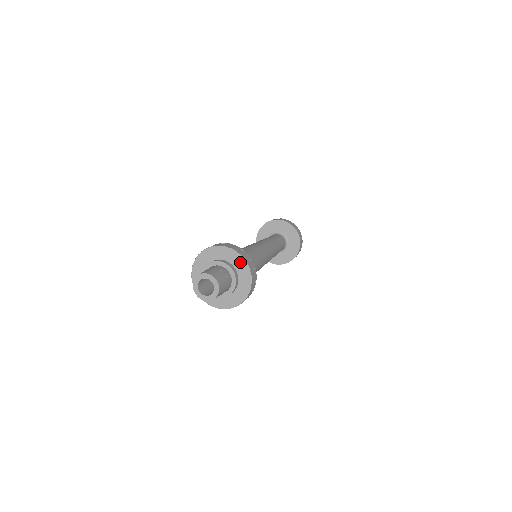
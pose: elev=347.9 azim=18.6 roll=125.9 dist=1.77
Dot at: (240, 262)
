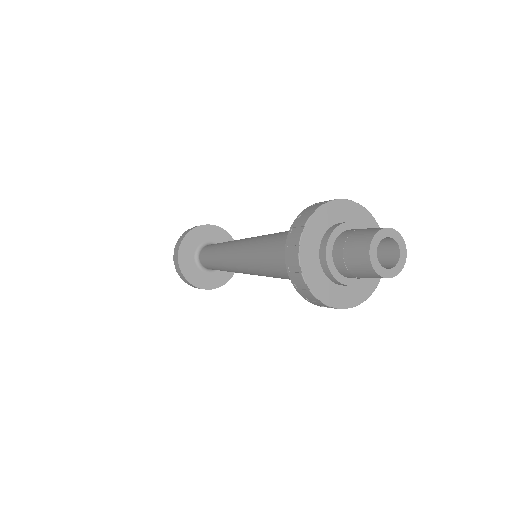
Dot at: (370, 225)
